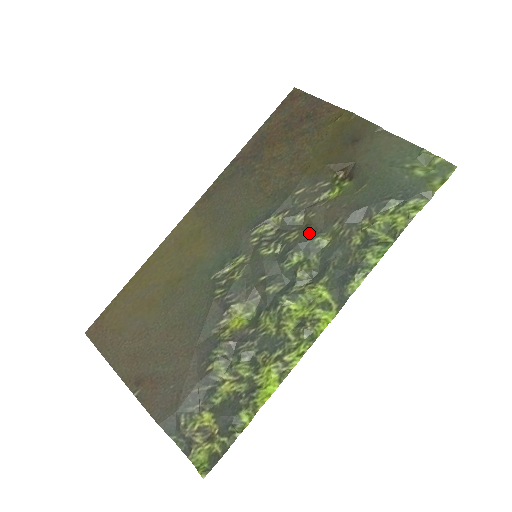
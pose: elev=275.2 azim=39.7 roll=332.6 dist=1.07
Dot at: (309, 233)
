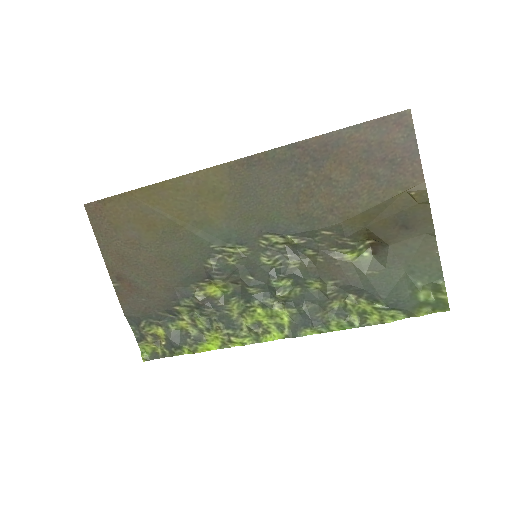
Dot at: (307, 272)
